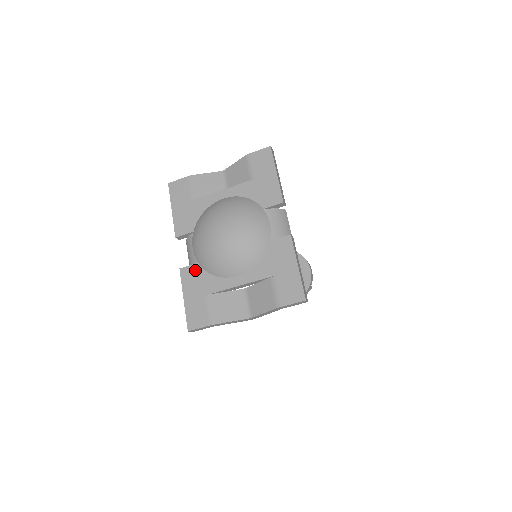
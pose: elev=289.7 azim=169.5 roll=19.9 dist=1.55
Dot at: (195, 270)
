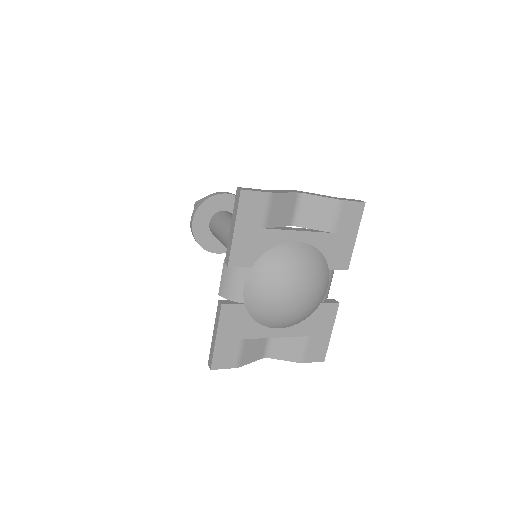
Dot at: (239, 311)
